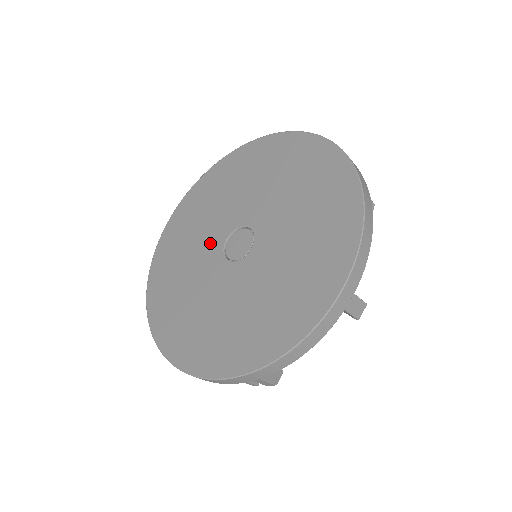
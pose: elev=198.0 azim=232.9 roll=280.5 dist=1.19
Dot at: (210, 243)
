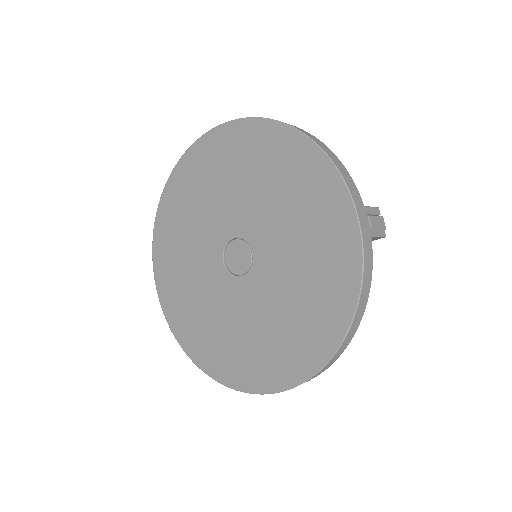
Dot at: (210, 237)
